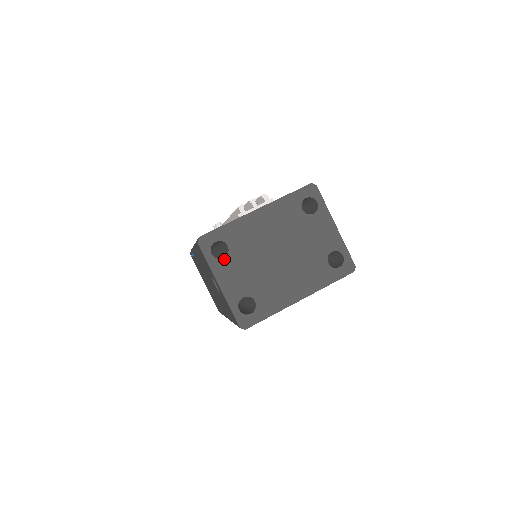
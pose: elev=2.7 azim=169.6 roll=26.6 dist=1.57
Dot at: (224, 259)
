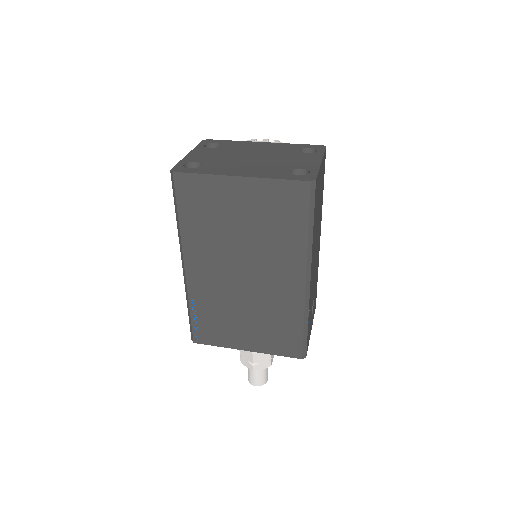
Dot at: (209, 148)
